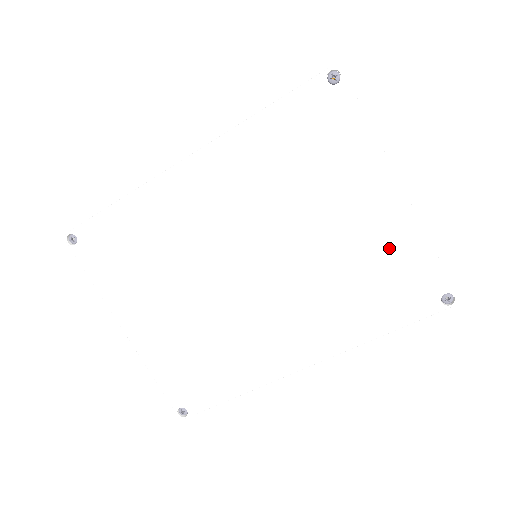
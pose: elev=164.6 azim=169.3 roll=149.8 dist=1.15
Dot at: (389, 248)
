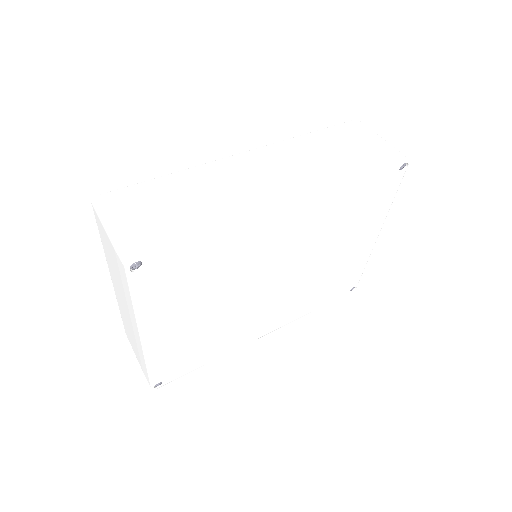
Dot at: (351, 266)
